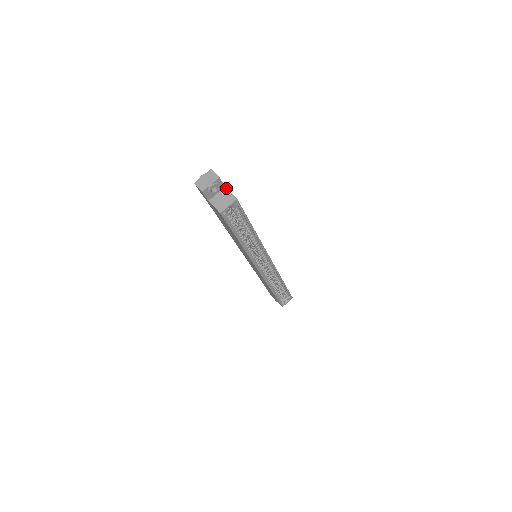
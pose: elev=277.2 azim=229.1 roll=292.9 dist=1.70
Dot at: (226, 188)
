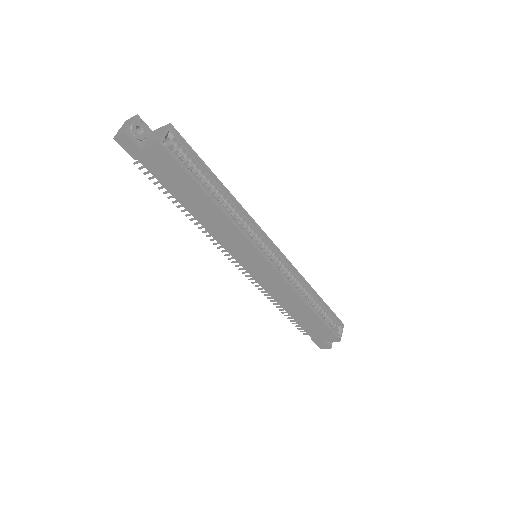
Dot at: (154, 130)
